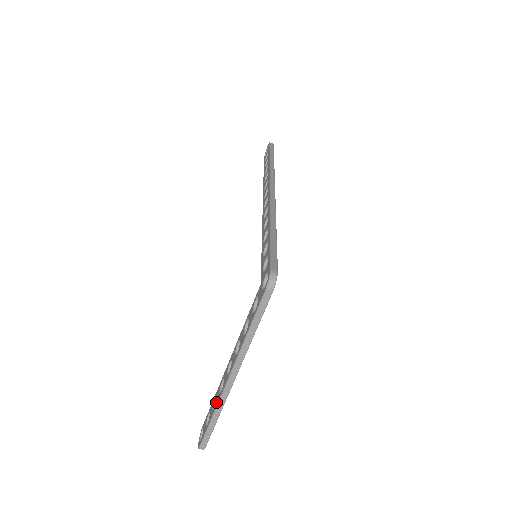
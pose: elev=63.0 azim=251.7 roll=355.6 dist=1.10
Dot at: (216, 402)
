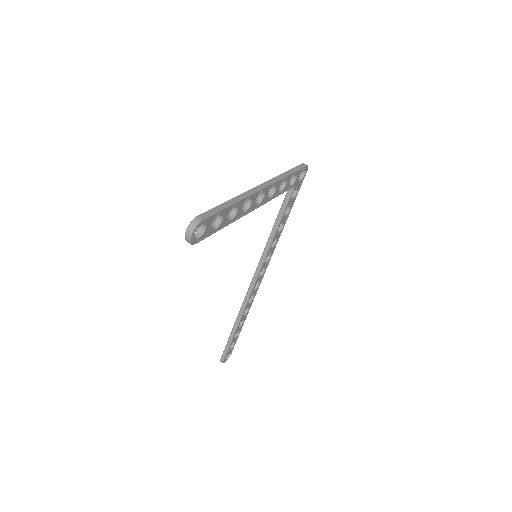
Dot at: occluded
